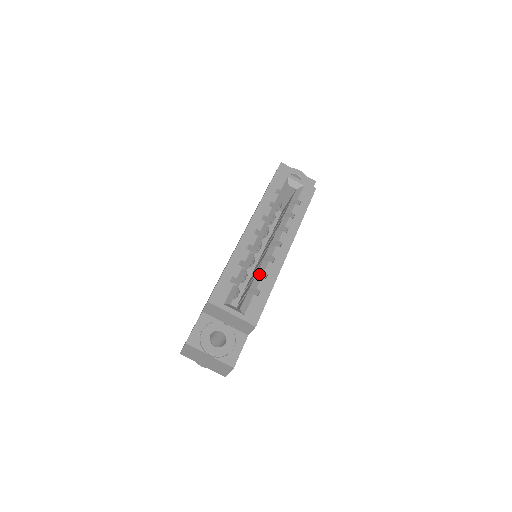
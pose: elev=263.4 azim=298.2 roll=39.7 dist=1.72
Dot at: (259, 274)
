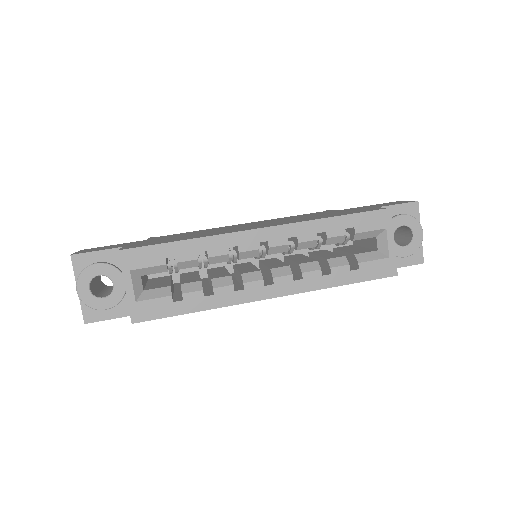
Dot at: (212, 282)
